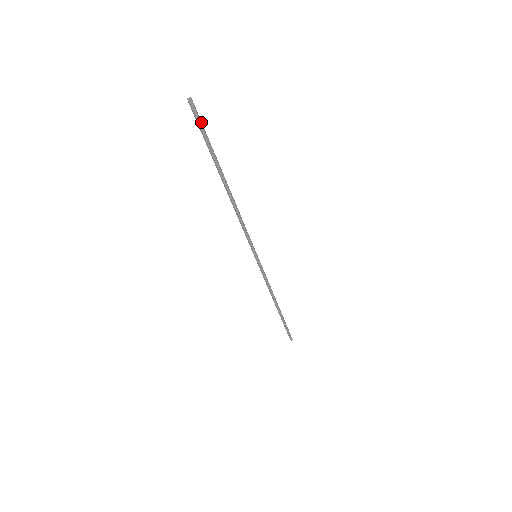
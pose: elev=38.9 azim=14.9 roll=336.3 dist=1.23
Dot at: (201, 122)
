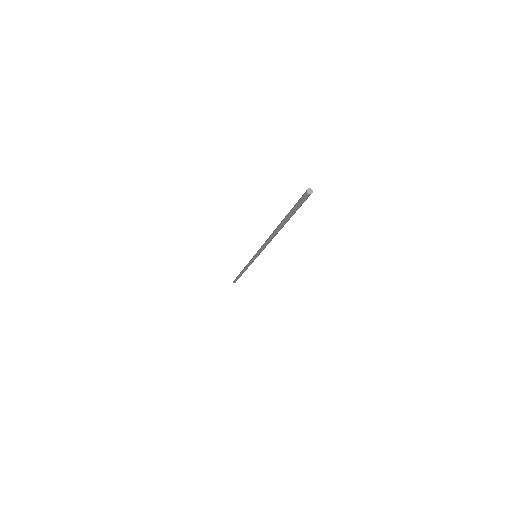
Dot at: occluded
